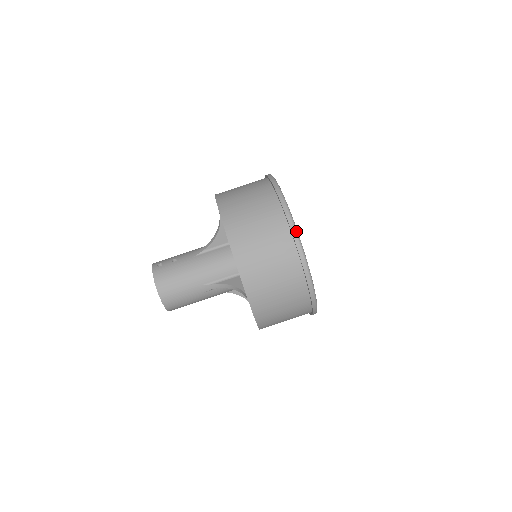
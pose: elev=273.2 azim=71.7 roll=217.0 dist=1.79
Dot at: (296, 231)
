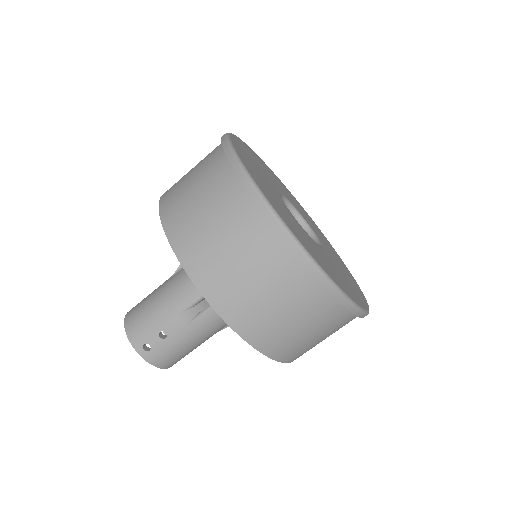
Dot at: (359, 310)
